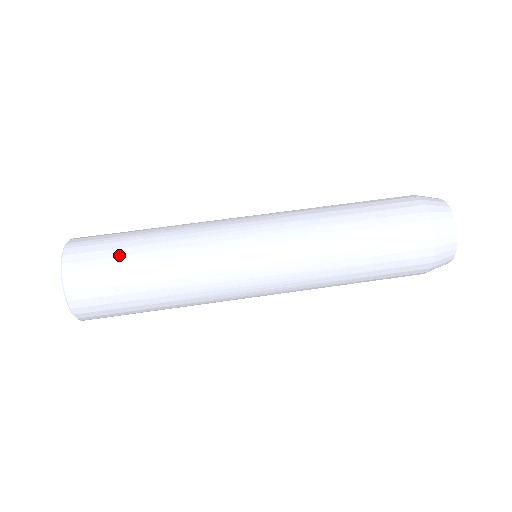
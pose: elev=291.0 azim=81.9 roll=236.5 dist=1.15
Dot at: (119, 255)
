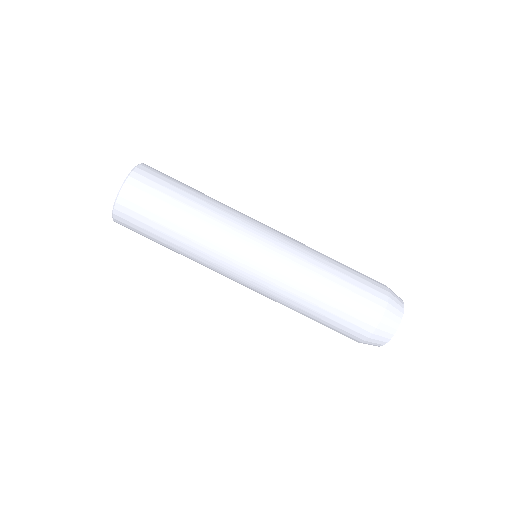
Dot at: (172, 190)
